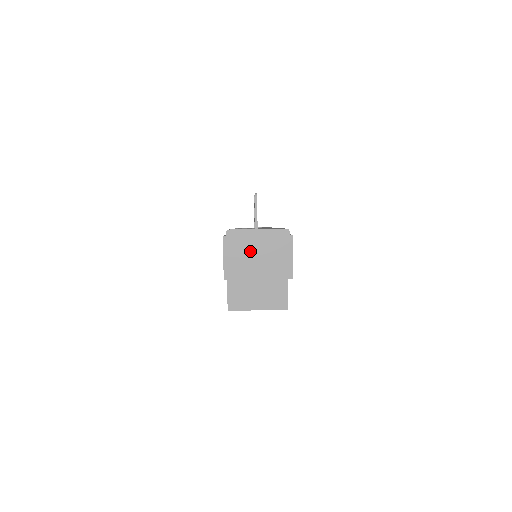
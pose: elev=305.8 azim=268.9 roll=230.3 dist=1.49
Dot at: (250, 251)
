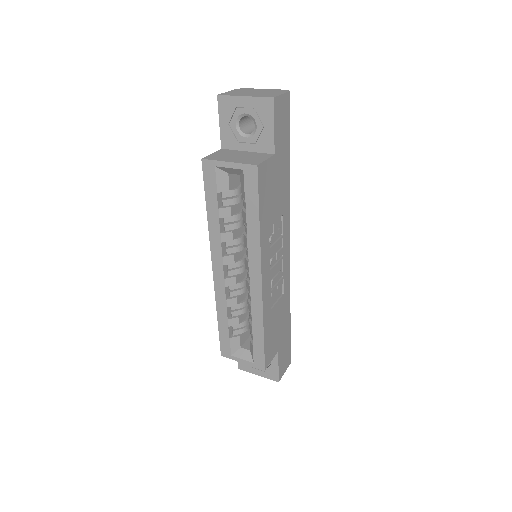
Dot at: (250, 92)
